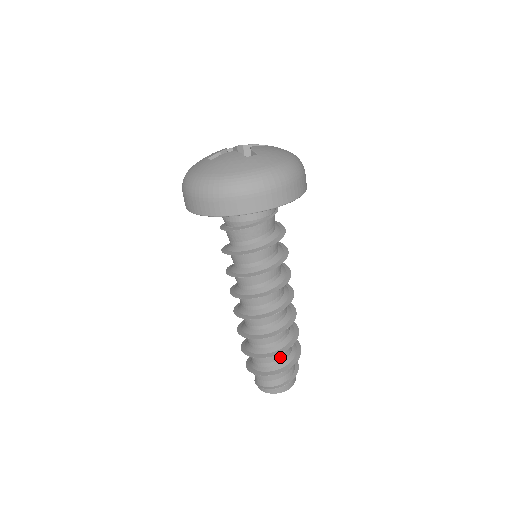
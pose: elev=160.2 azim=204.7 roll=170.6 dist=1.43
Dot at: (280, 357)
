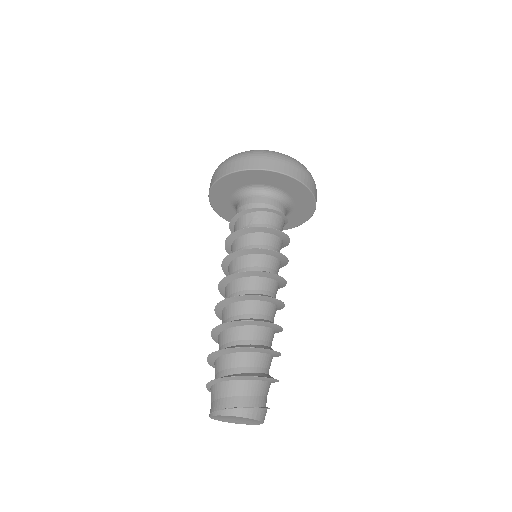
Dot at: (269, 366)
